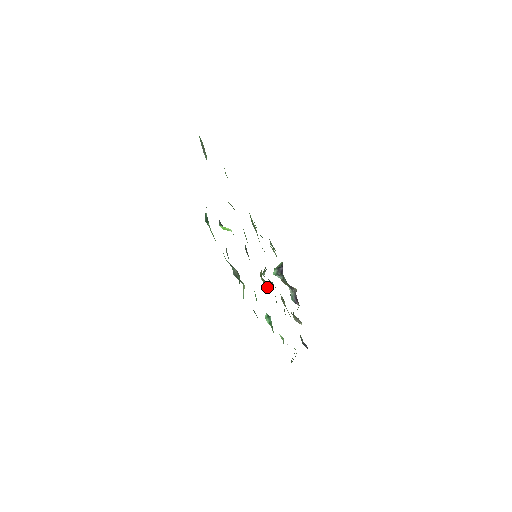
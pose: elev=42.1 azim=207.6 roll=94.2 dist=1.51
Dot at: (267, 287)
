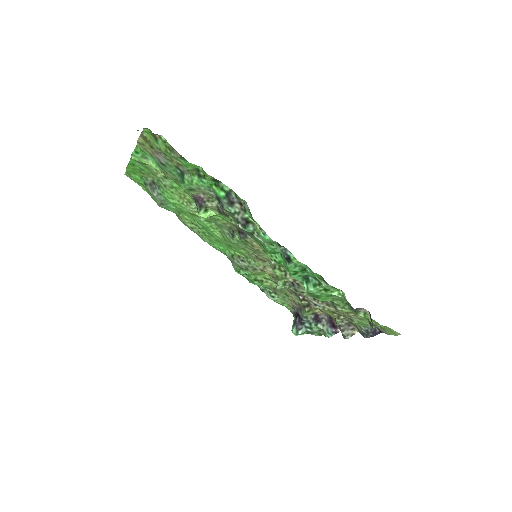
Dot at: (287, 276)
